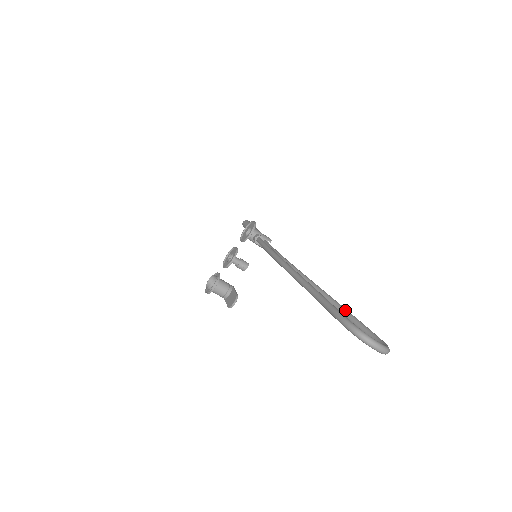
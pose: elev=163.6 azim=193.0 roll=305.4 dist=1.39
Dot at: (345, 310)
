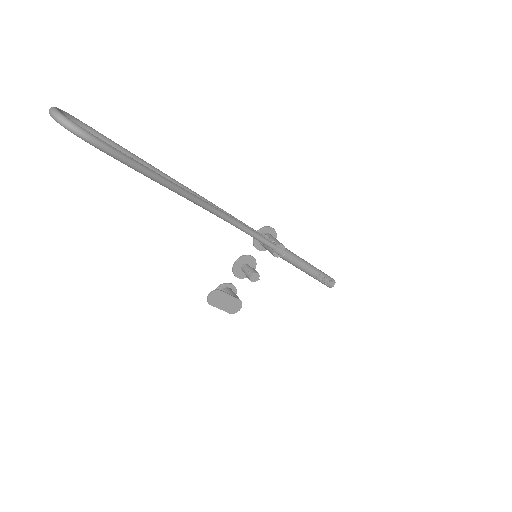
Dot at: (145, 167)
